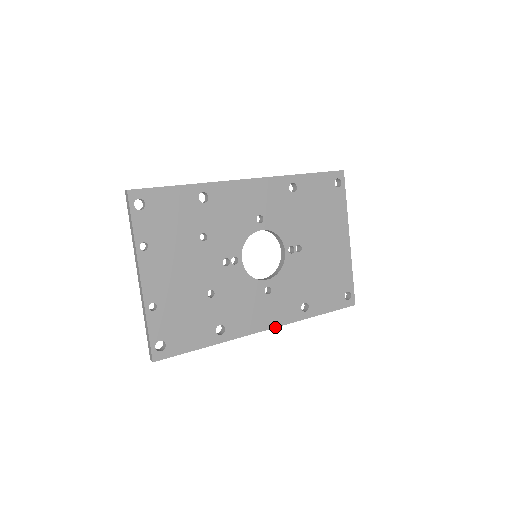
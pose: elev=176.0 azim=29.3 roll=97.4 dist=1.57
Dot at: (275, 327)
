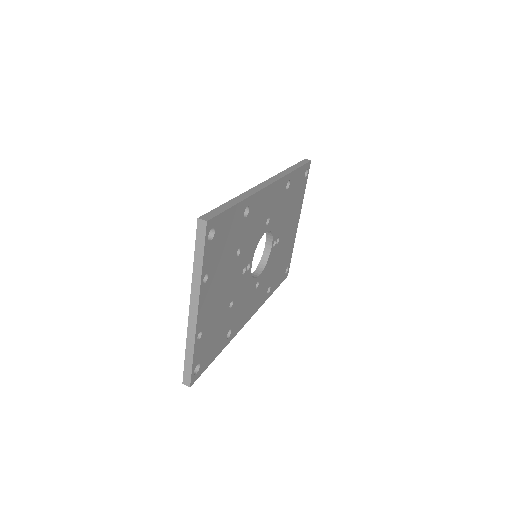
Dot at: occluded
